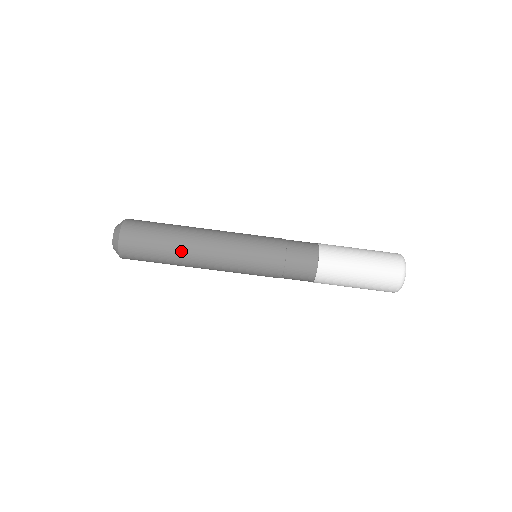
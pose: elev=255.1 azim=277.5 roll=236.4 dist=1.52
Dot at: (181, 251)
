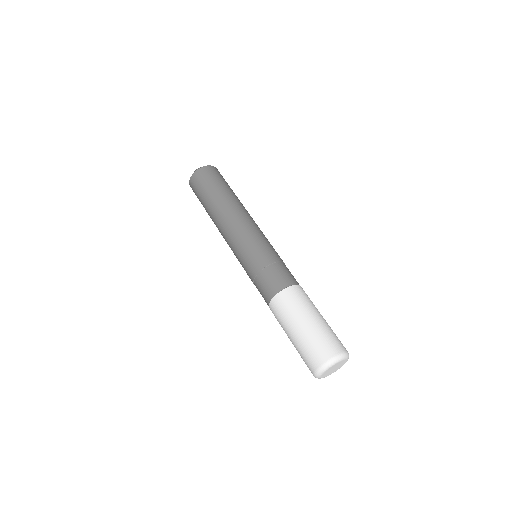
Dot at: (223, 201)
